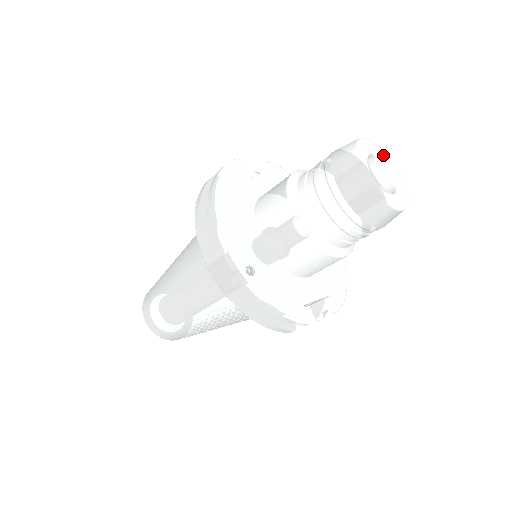
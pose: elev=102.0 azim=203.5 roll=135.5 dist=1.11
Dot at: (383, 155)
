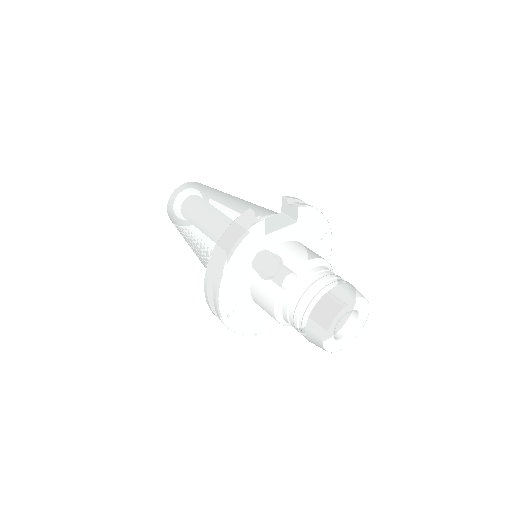
Dot at: (361, 306)
